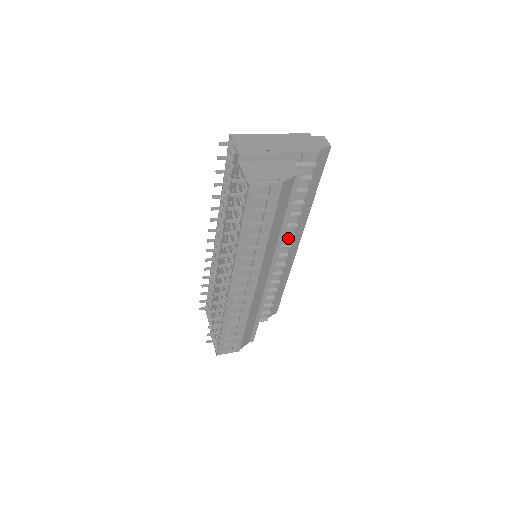
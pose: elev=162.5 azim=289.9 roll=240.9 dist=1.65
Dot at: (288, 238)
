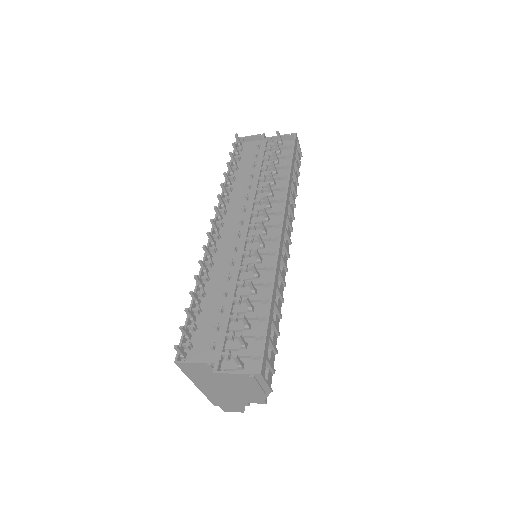
Dot at: occluded
